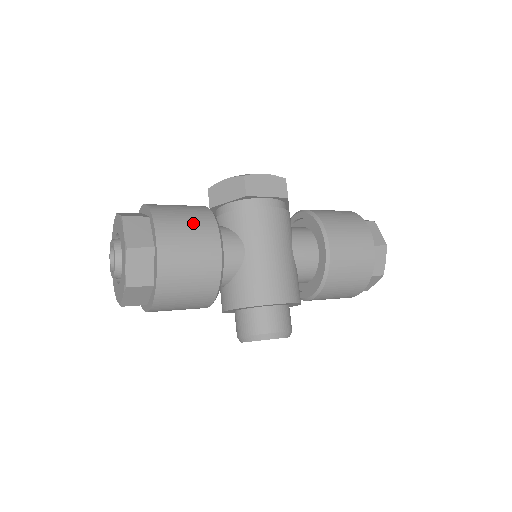
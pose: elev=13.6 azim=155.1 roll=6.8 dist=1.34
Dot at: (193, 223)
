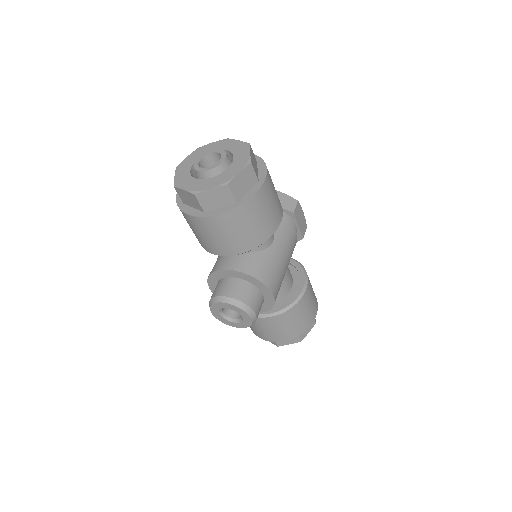
Dot at: occluded
